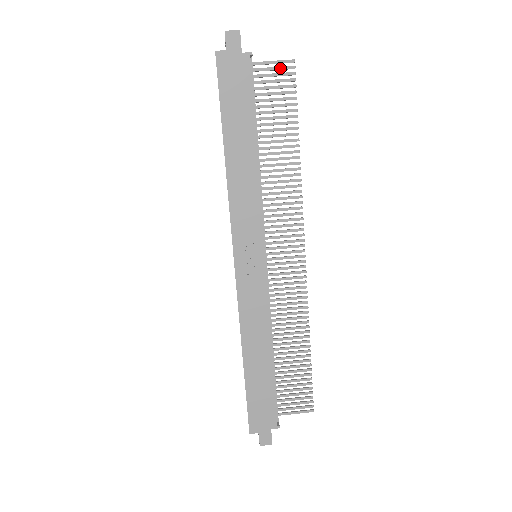
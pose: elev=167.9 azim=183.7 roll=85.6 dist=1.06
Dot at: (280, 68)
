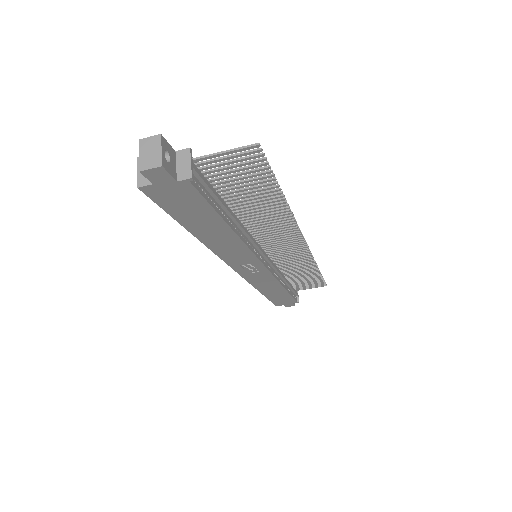
Dot at: (239, 156)
